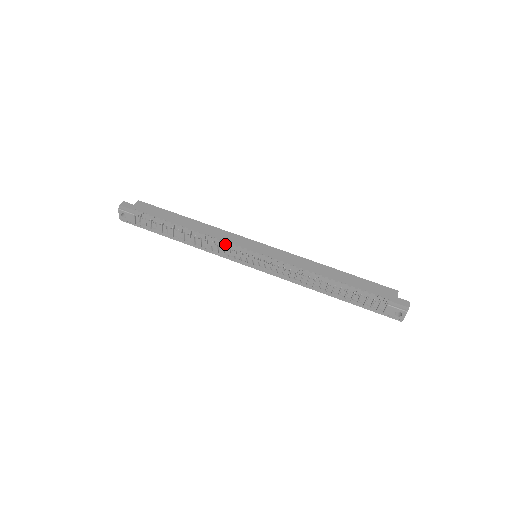
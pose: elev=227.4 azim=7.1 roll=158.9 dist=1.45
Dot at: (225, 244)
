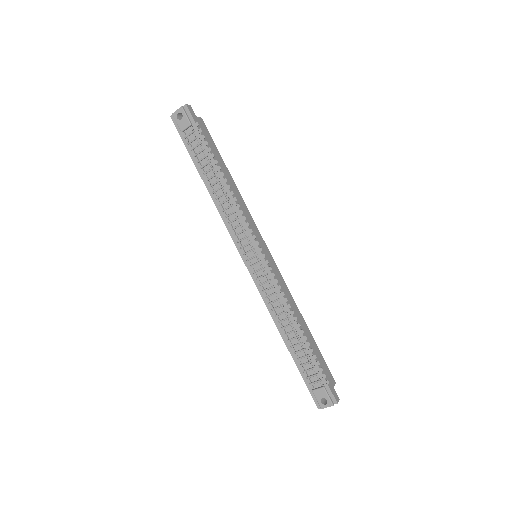
Dot at: (245, 223)
